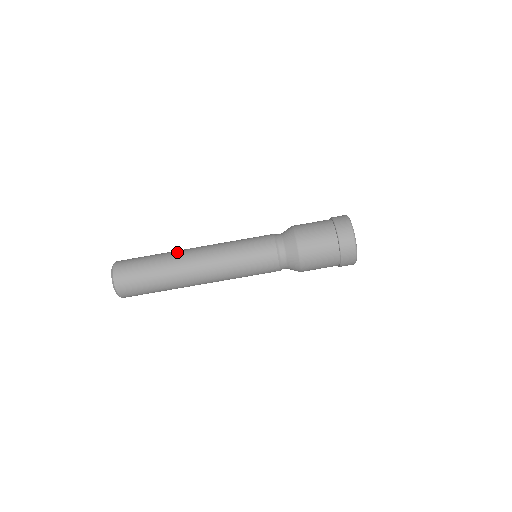
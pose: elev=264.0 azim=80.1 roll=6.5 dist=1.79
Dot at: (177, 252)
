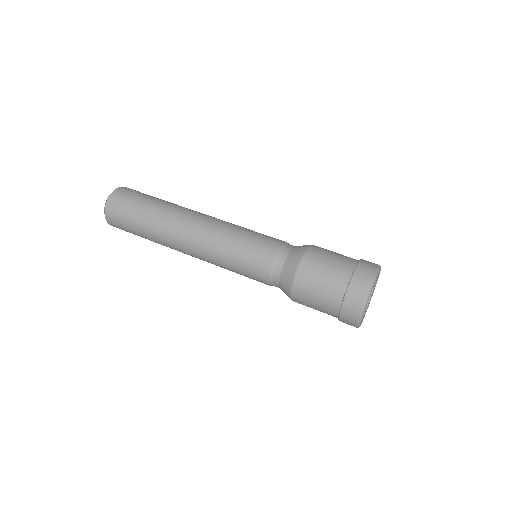
Dot at: occluded
